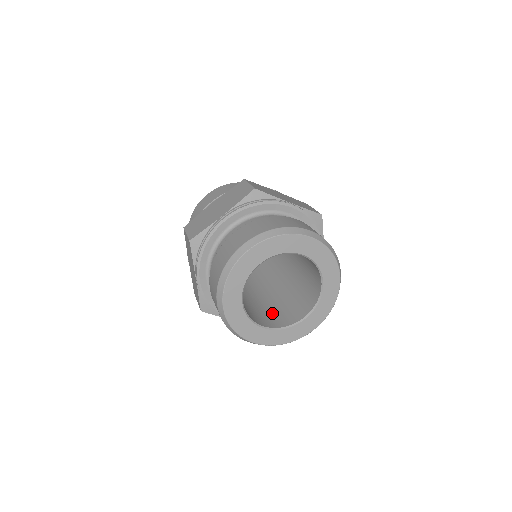
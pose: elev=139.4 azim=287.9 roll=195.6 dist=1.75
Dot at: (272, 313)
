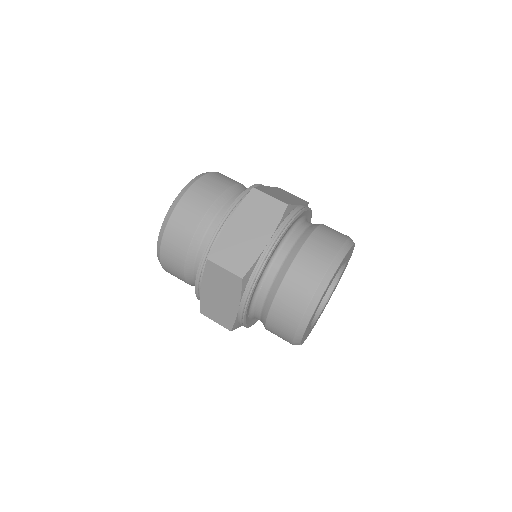
Dot at: occluded
